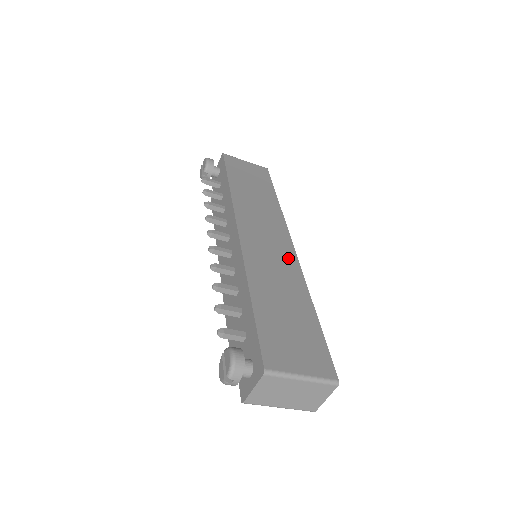
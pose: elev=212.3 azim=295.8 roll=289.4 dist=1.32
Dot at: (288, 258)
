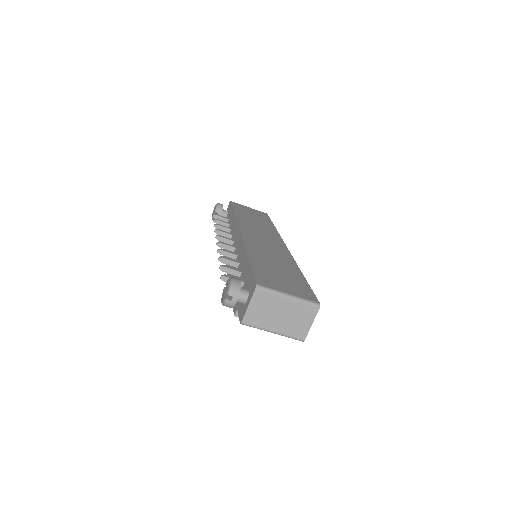
Dot at: (281, 250)
